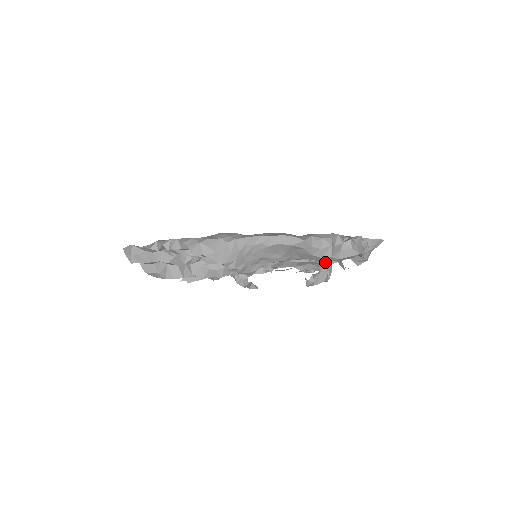
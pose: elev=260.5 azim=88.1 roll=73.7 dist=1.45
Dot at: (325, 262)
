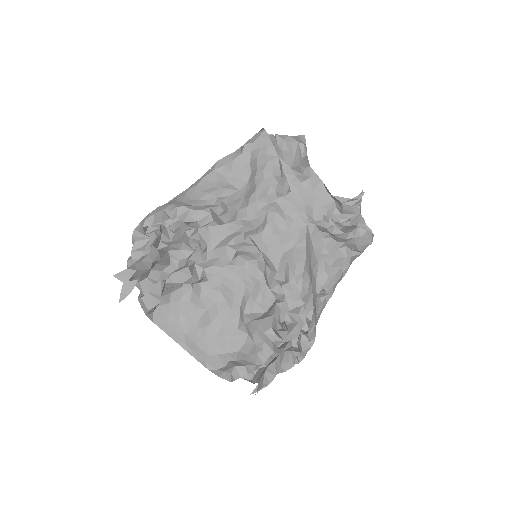
Dot at: occluded
